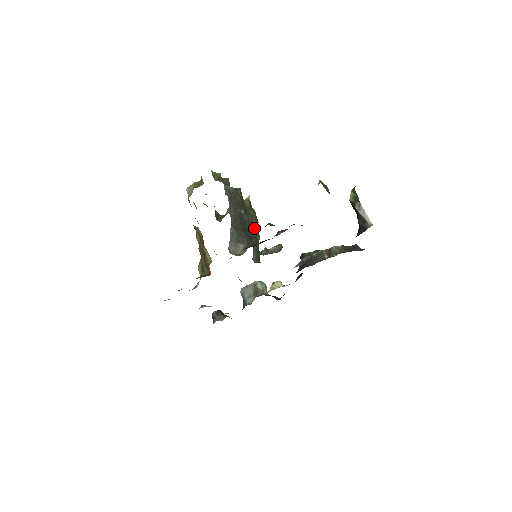
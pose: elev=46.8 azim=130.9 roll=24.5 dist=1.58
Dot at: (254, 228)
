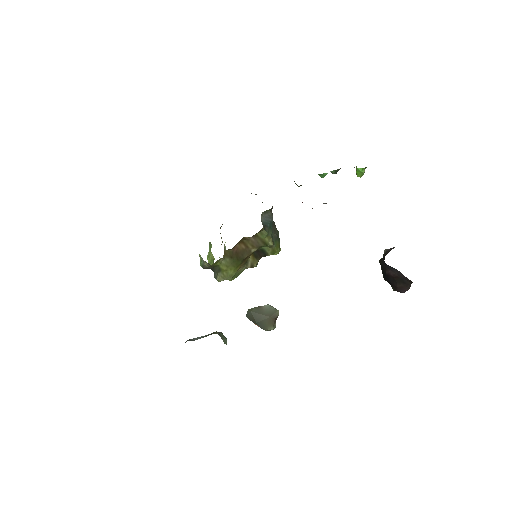
Dot at: (274, 233)
